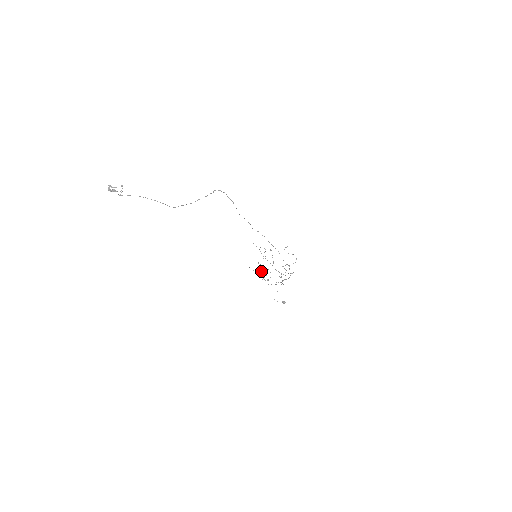
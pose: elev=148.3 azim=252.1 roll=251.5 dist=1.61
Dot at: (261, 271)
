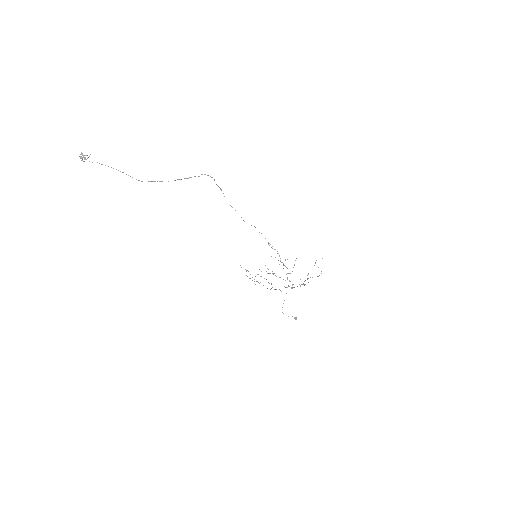
Dot at: occluded
